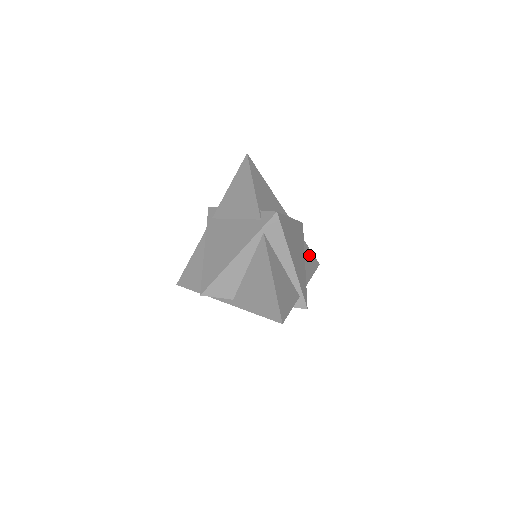
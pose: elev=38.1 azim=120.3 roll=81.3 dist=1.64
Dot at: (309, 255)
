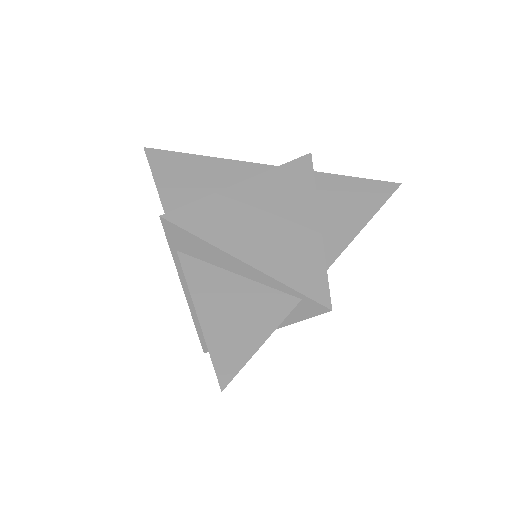
Dot at: (354, 191)
